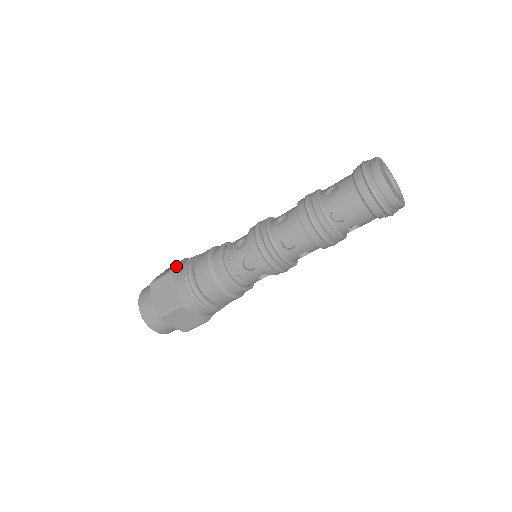
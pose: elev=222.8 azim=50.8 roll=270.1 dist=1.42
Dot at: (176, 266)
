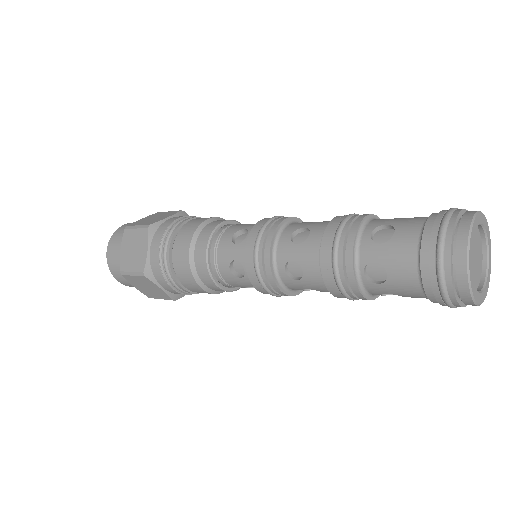
Dot at: (160, 221)
